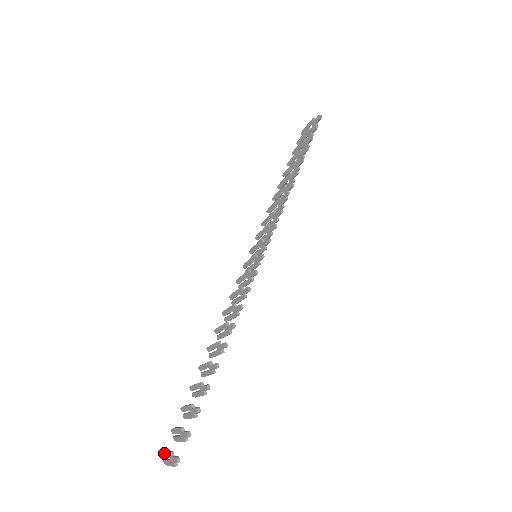
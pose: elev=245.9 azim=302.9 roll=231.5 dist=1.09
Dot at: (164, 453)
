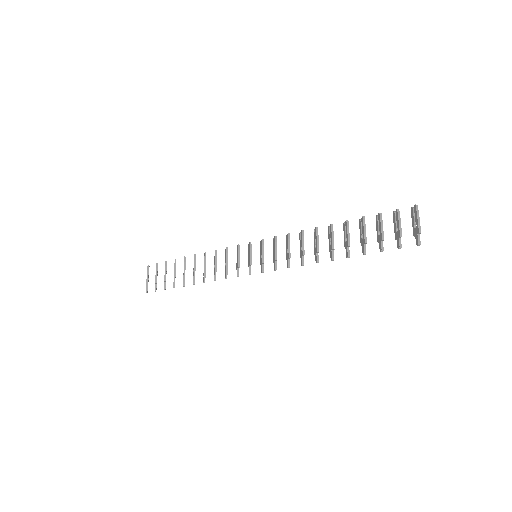
Dot at: (147, 272)
